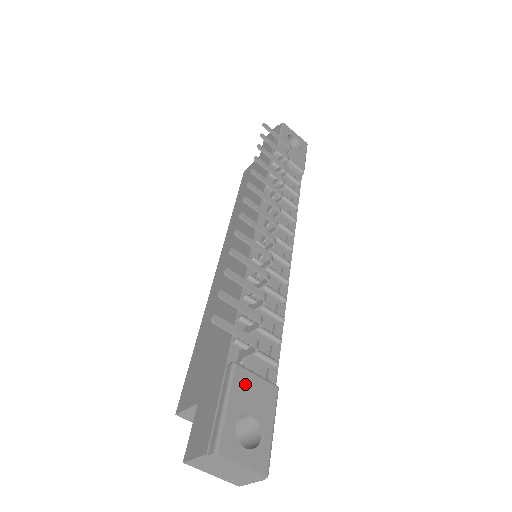
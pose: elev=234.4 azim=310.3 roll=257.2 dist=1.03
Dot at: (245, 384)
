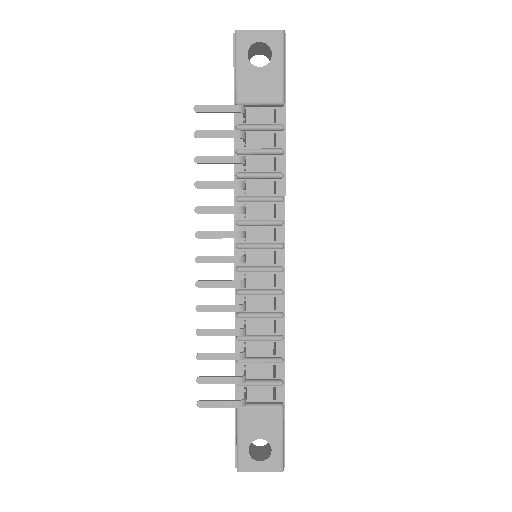
Dot at: (250, 419)
